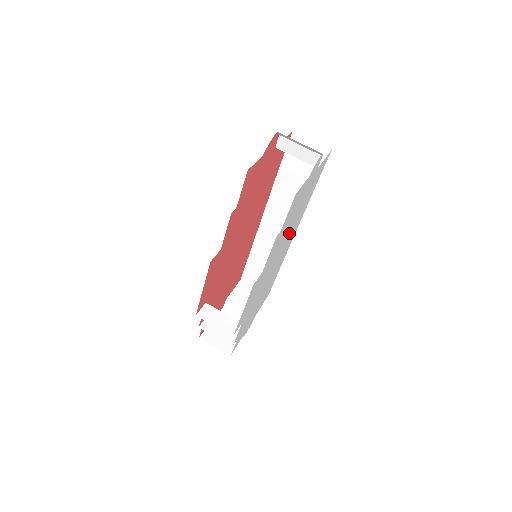
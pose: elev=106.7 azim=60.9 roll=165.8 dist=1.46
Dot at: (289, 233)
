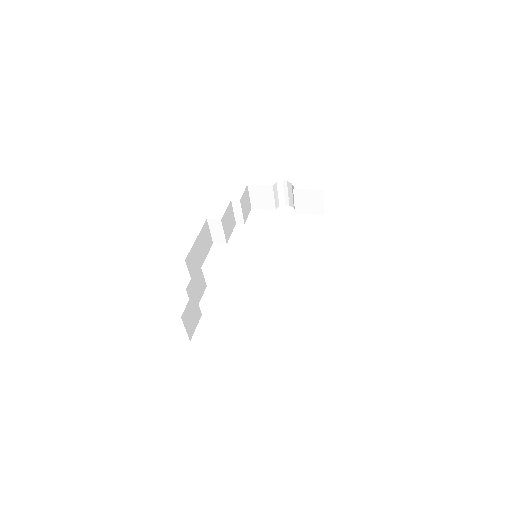
Dot at: occluded
